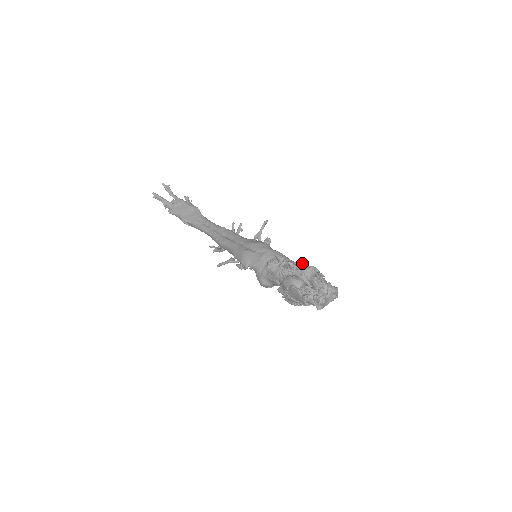
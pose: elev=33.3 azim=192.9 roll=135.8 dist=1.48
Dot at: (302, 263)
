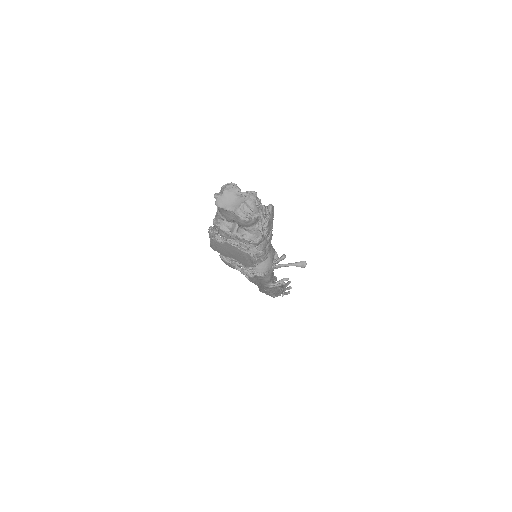
Dot at: occluded
